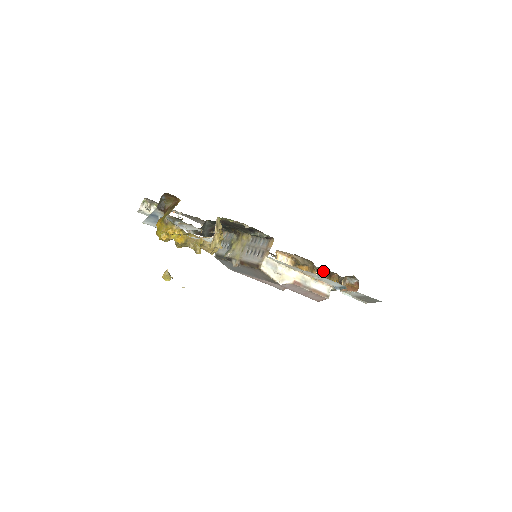
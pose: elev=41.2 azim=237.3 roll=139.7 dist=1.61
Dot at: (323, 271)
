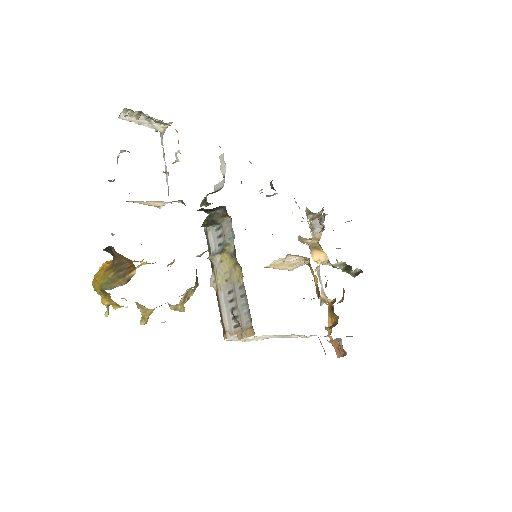
Dot at: occluded
